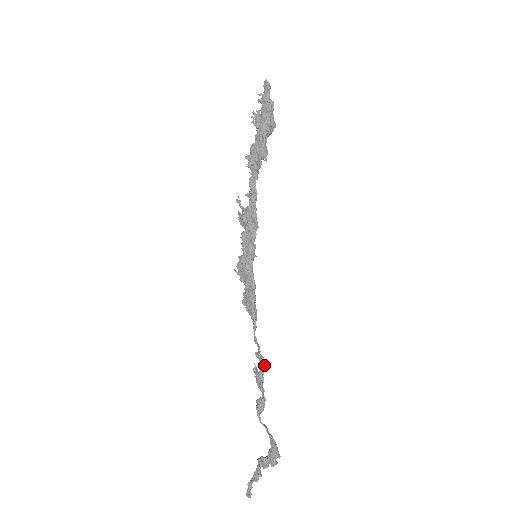
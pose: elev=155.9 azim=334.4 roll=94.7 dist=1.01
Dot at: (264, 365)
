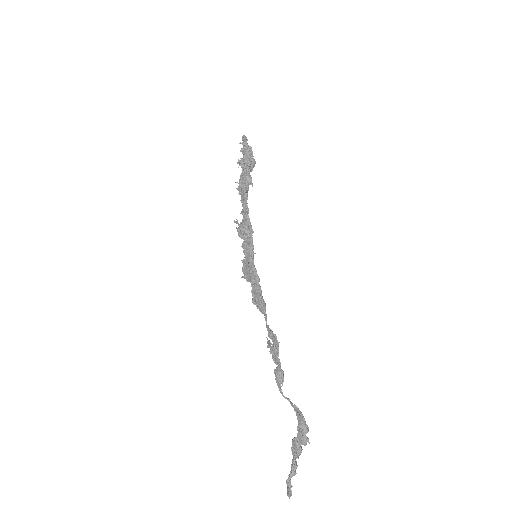
Dot at: (278, 343)
